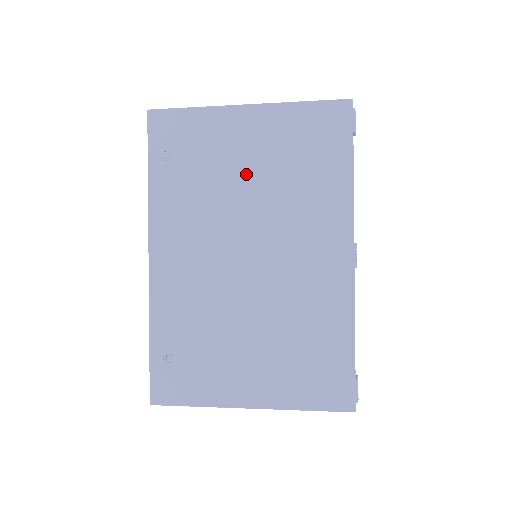
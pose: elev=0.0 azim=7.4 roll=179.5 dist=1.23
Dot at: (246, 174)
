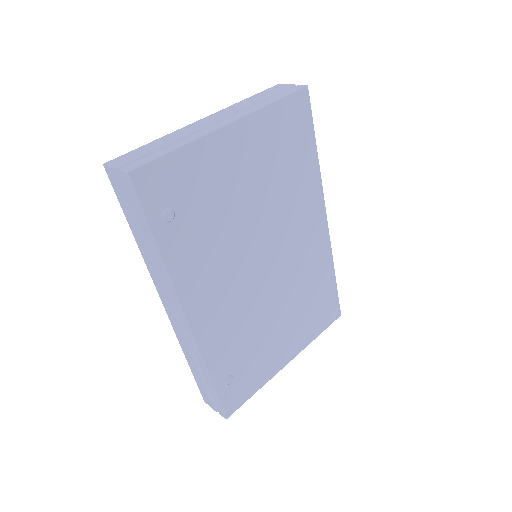
Dot at: (246, 195)
